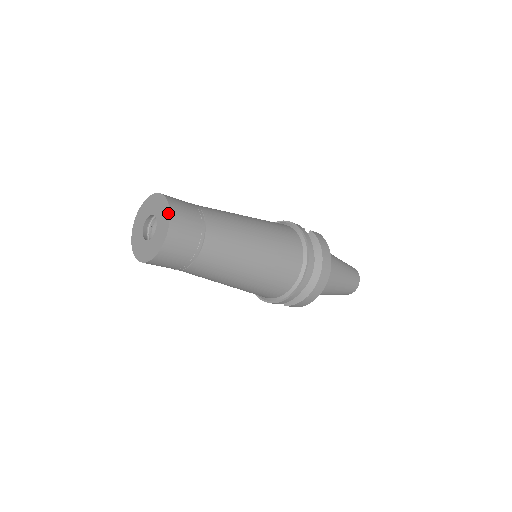
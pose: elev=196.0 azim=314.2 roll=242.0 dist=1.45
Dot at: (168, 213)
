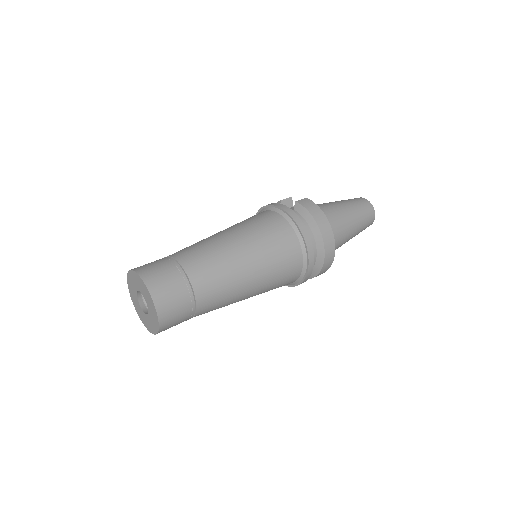
Dot at: (147, 290)
